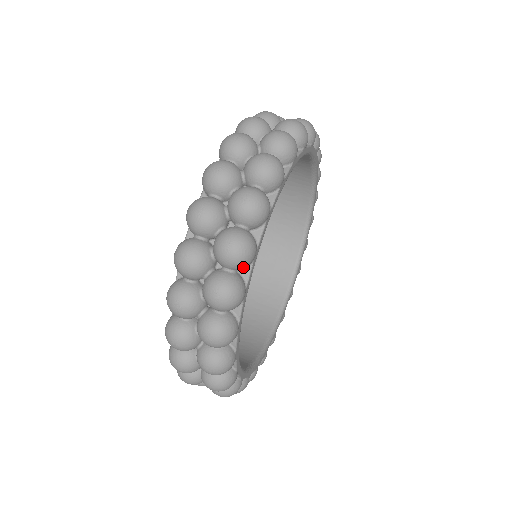
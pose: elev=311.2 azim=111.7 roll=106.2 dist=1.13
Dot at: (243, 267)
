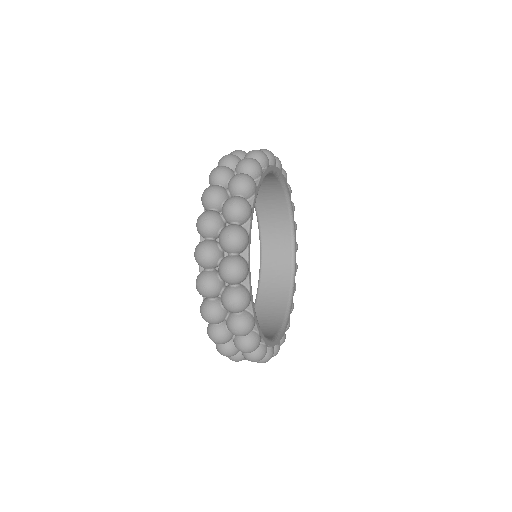
Dot at: (243, 280)
